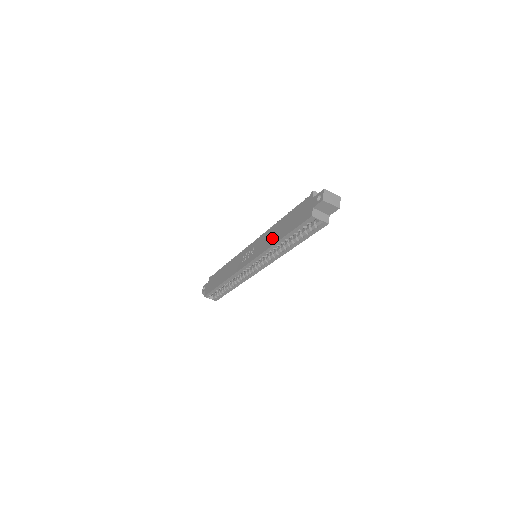
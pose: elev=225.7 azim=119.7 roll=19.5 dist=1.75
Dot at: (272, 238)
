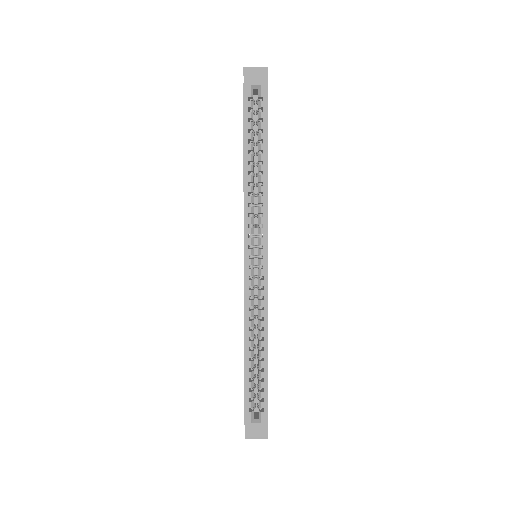
Dot at: occluded
